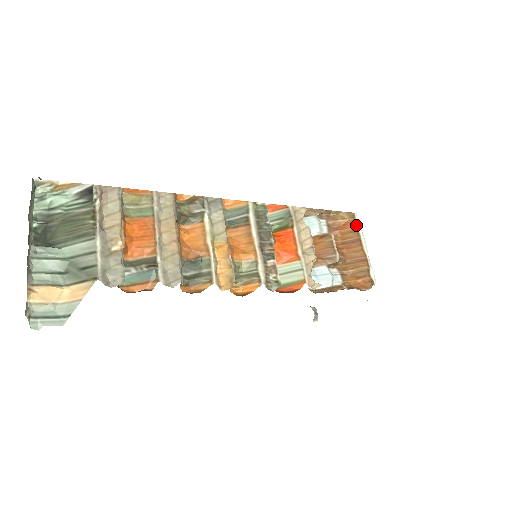
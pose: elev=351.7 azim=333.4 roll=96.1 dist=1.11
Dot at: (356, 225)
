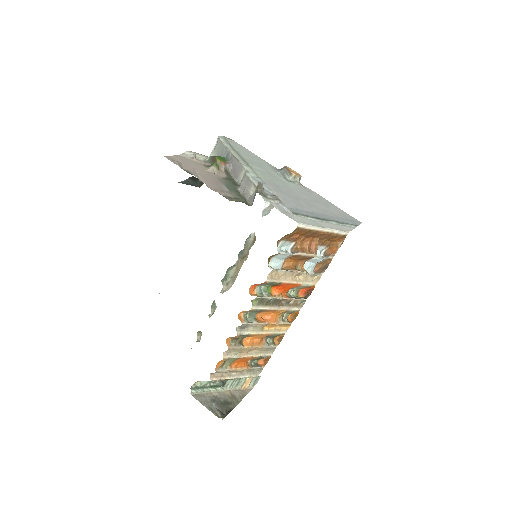
Dot at: (306, 229)
